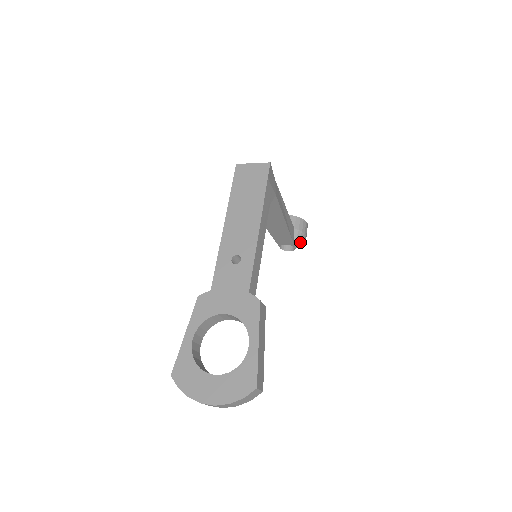
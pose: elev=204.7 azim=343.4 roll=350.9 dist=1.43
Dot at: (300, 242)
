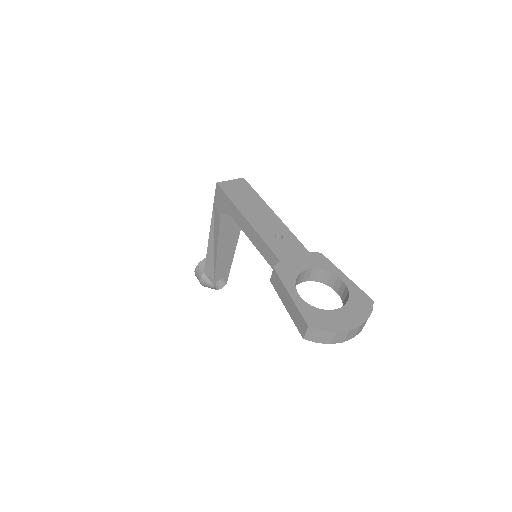
Dot at: occluded
